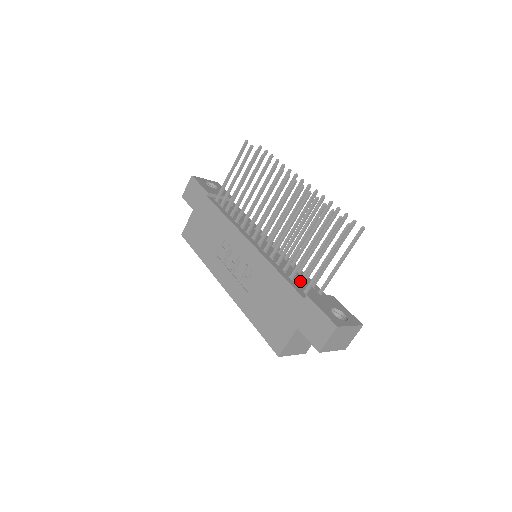
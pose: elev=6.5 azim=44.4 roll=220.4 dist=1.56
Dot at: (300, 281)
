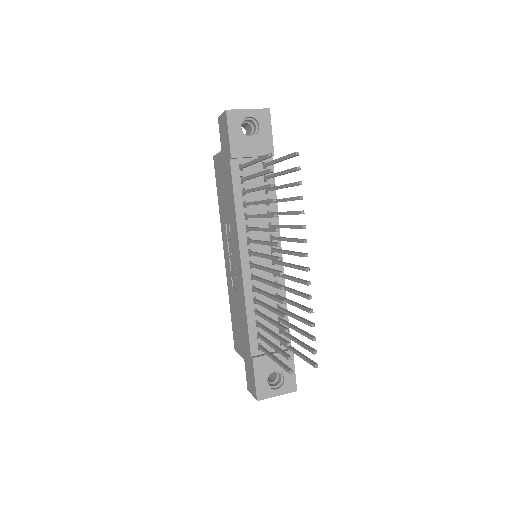
Dot at: (259, 337)
